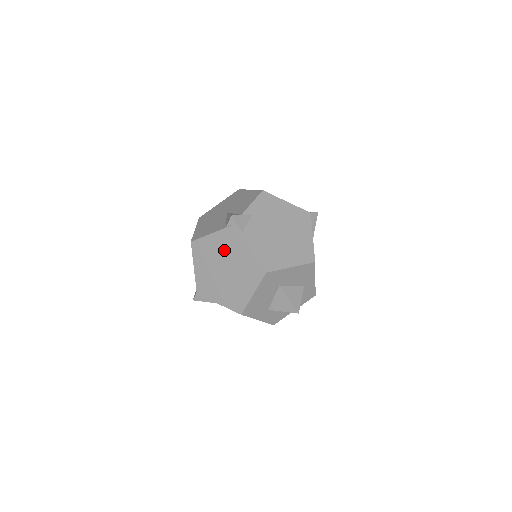
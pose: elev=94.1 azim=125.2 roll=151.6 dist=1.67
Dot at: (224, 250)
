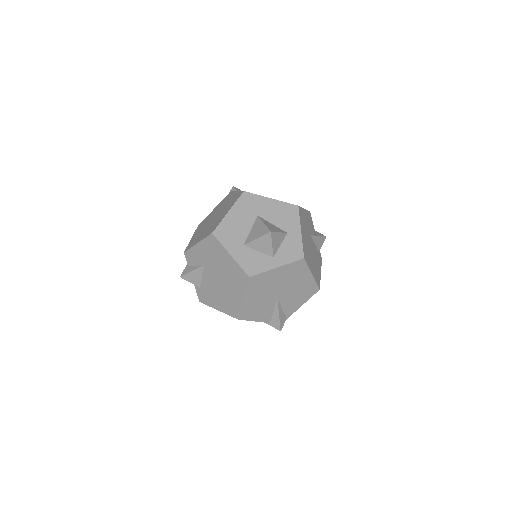
Dot at: (219, 208)
